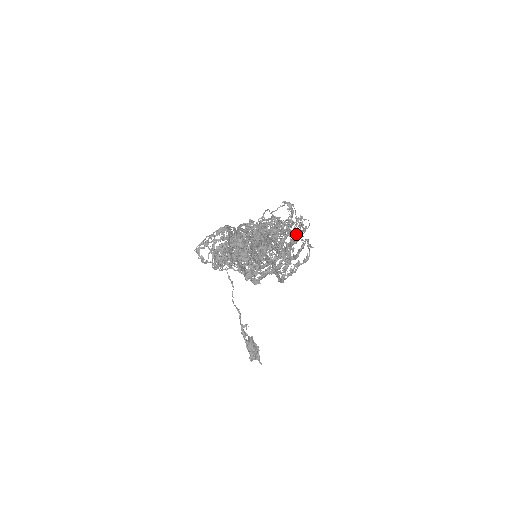
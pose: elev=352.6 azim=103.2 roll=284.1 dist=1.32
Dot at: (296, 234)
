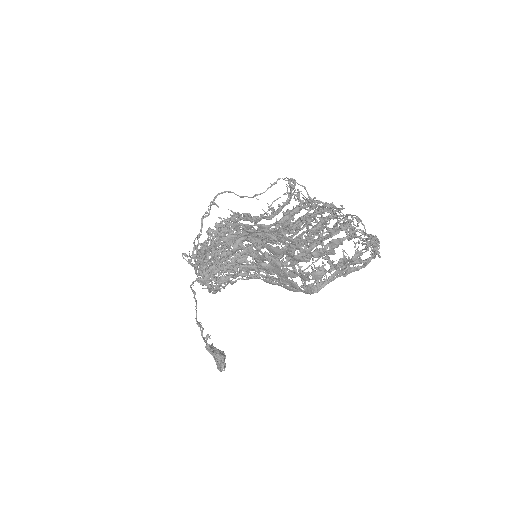
Dot at: occluded
